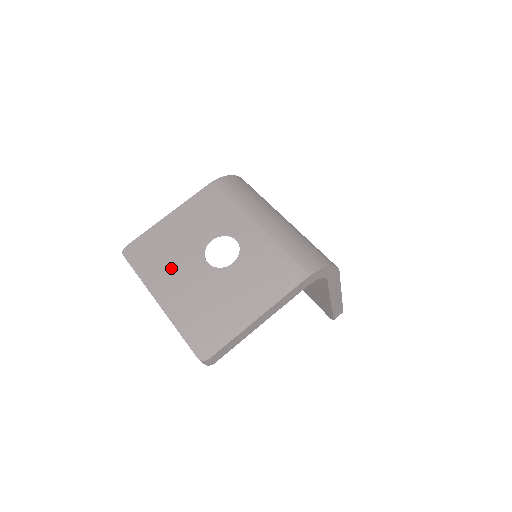
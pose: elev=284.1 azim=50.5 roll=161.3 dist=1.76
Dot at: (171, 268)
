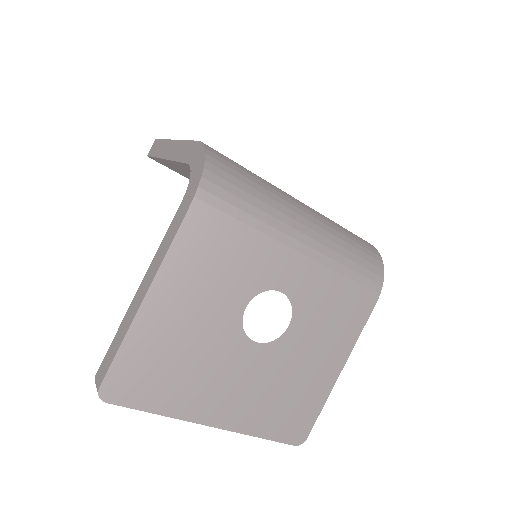
Dot at: (205, 377)
